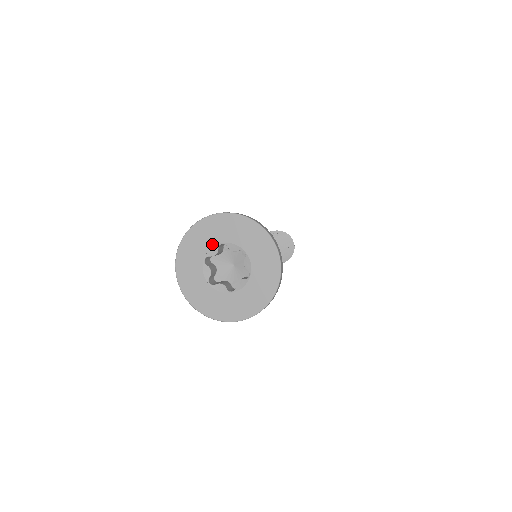
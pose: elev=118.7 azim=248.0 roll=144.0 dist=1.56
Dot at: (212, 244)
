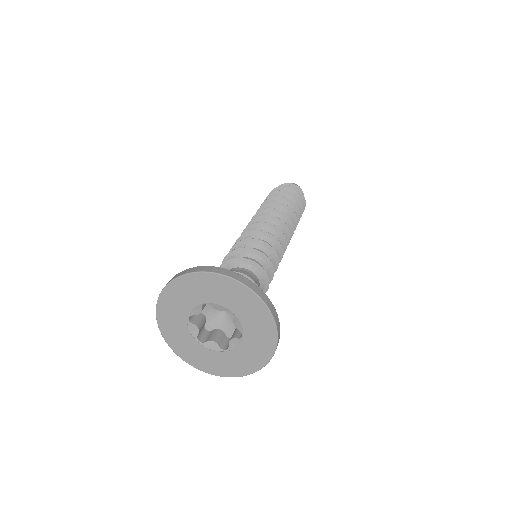
Dot at: (193, 304)
